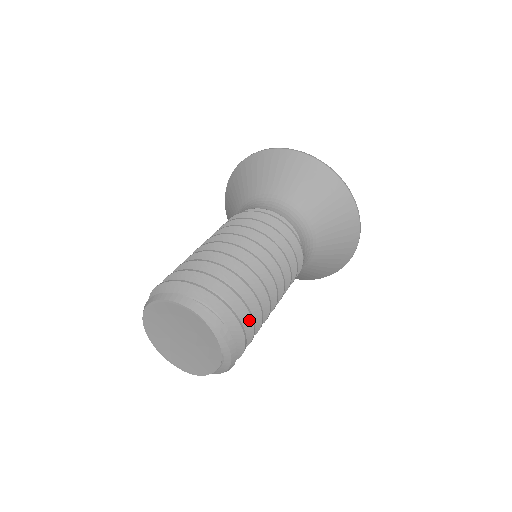
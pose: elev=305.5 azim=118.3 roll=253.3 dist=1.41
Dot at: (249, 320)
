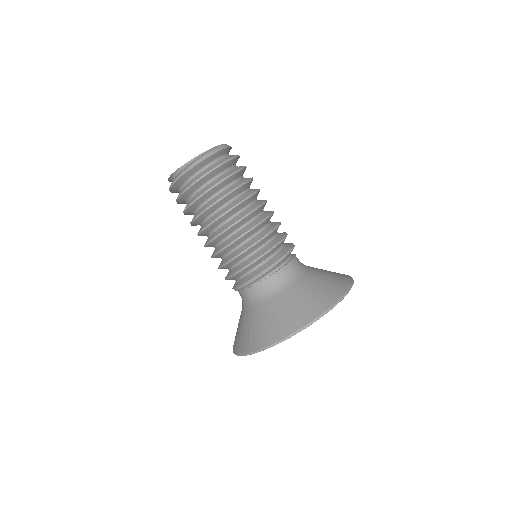
Dot at: (231, 173)
